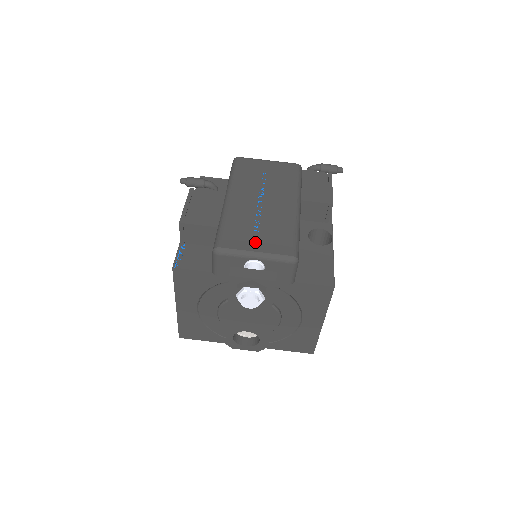
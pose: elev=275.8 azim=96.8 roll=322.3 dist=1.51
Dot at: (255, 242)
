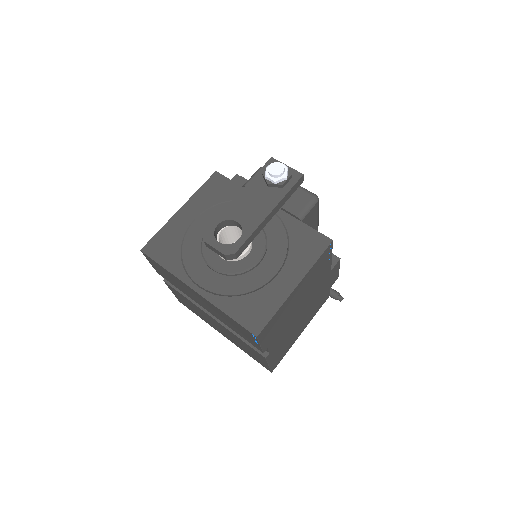
Dot at: occluded
